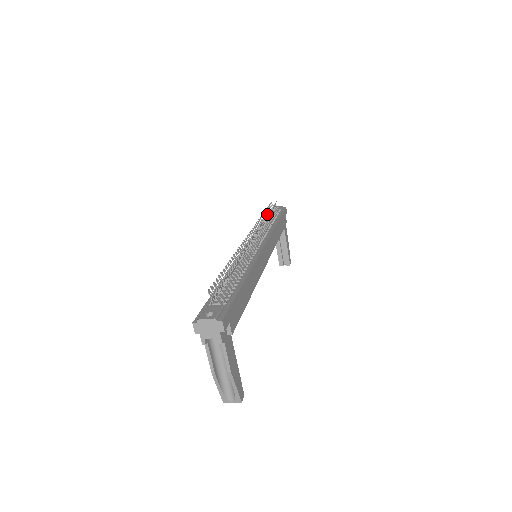
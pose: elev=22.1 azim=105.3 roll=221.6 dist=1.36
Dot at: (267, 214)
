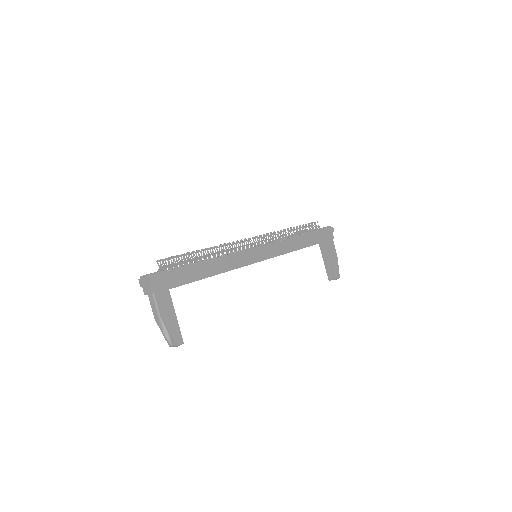
Dot at: (290, 228)
